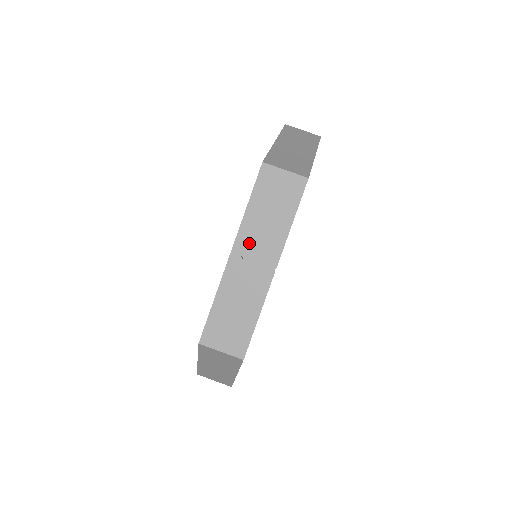
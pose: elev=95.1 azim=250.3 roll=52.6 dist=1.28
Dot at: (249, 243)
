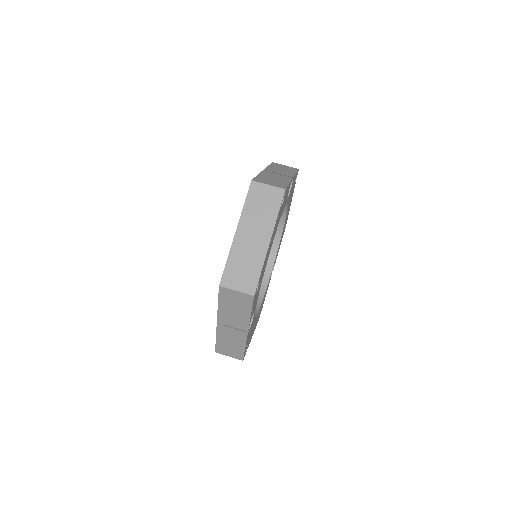
Dot at: (273, 171)
